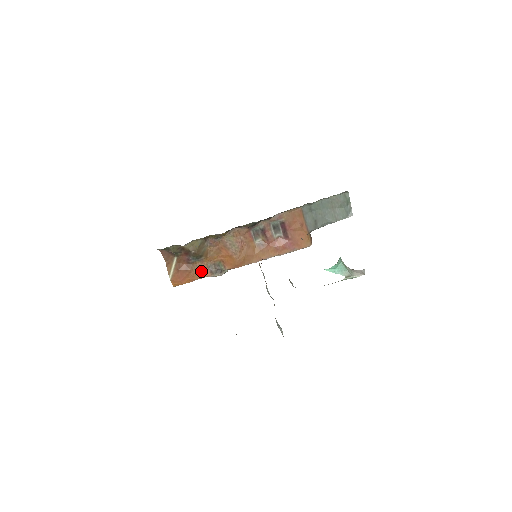
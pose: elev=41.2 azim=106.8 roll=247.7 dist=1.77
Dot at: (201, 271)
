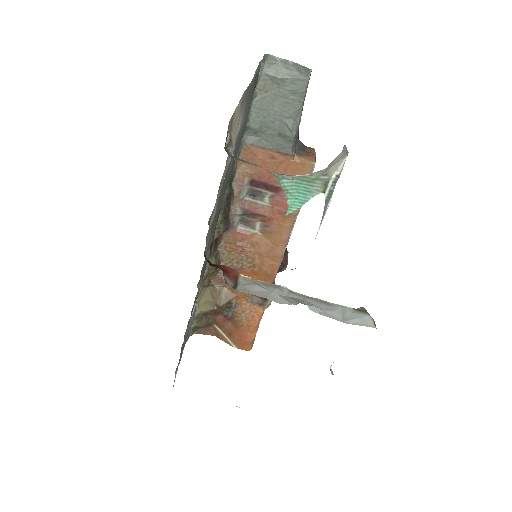
Dot at: (250, 314)
